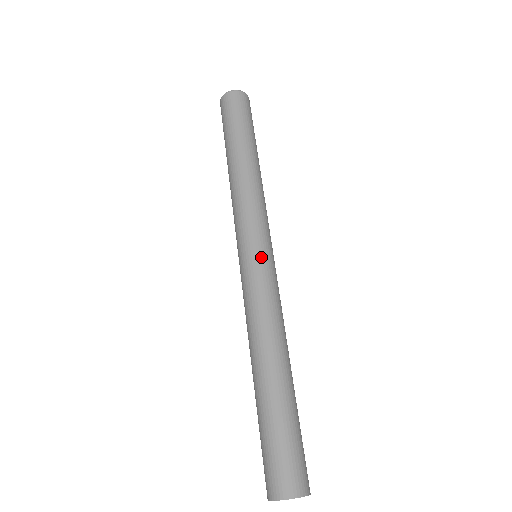
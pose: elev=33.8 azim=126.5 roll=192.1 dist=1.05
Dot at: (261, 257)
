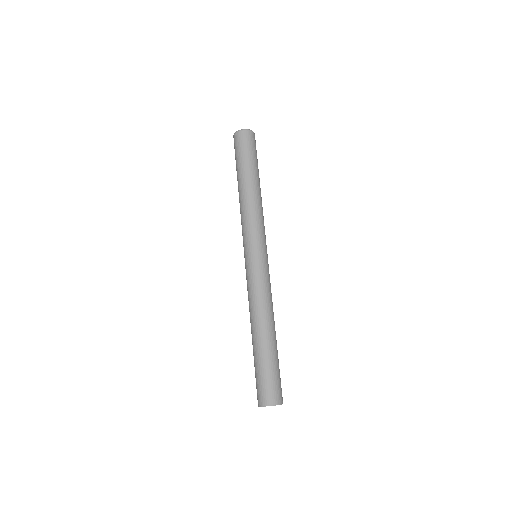
Dot at: (263, 259)
